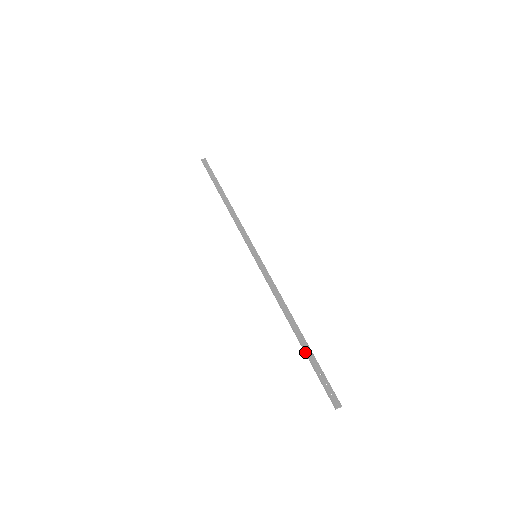
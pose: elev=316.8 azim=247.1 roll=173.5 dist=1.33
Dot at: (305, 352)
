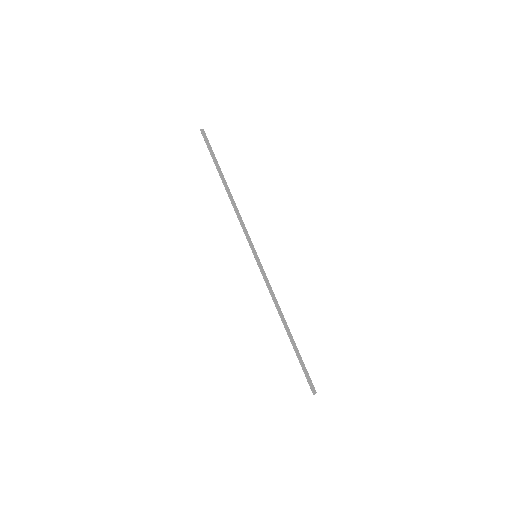
Dot at: (295, 350)
